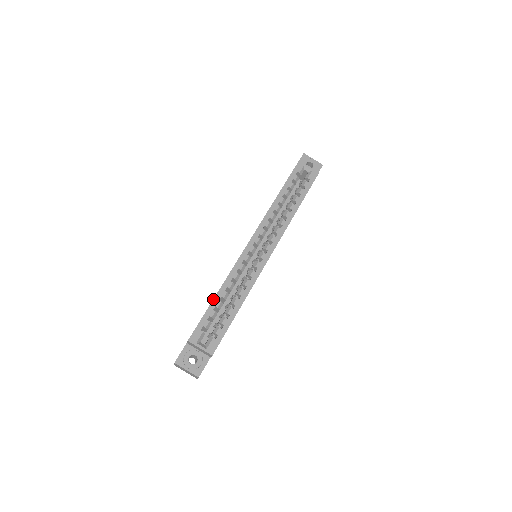
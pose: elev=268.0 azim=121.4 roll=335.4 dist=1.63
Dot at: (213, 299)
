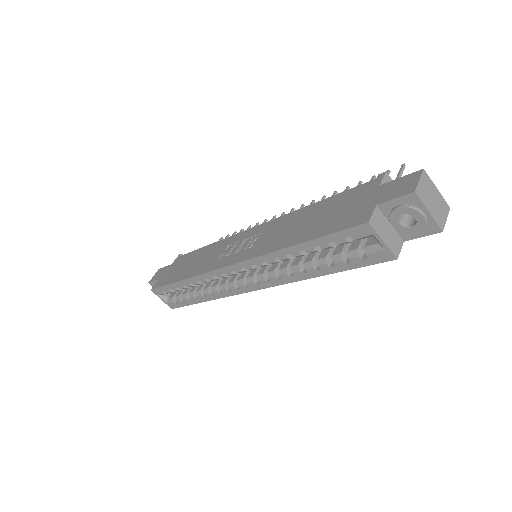
Dot at: (176, 282)
